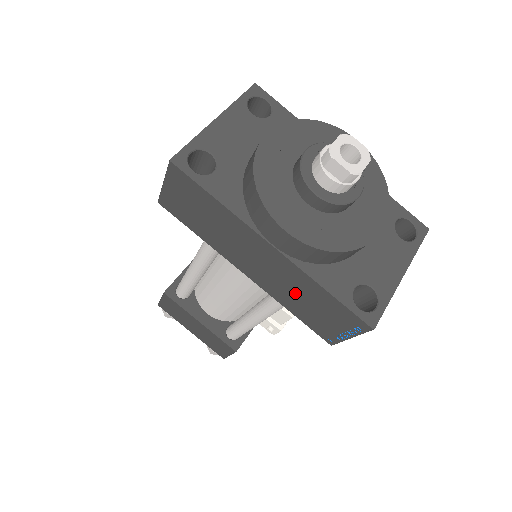
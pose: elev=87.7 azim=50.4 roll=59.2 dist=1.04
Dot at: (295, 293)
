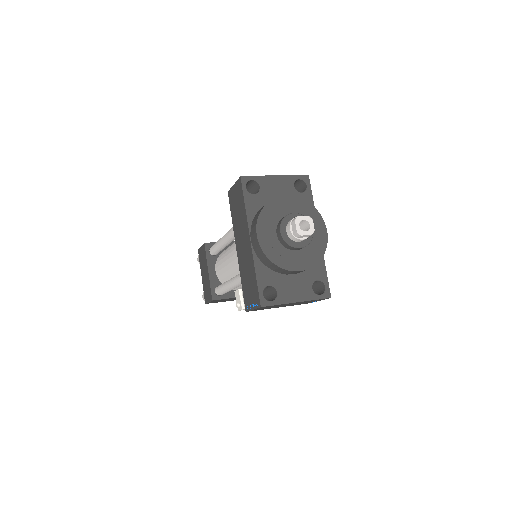
Dot at: (247, 271)
